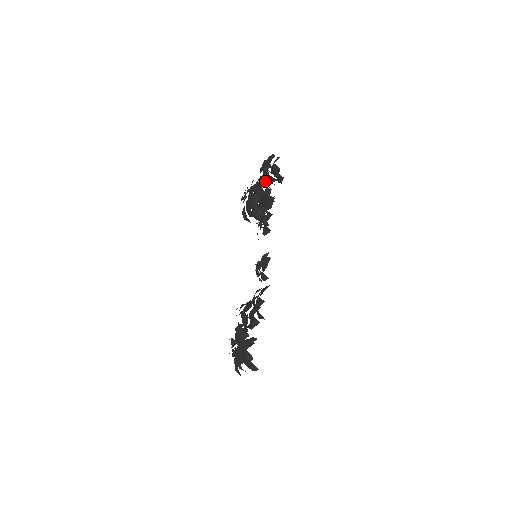
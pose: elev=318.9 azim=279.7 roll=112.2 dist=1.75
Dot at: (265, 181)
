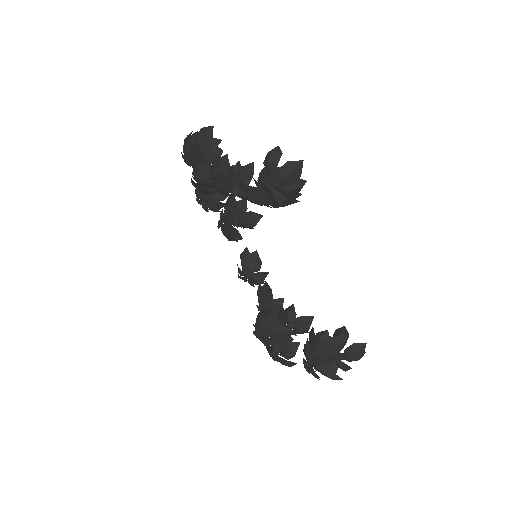
Dot at: occluded
